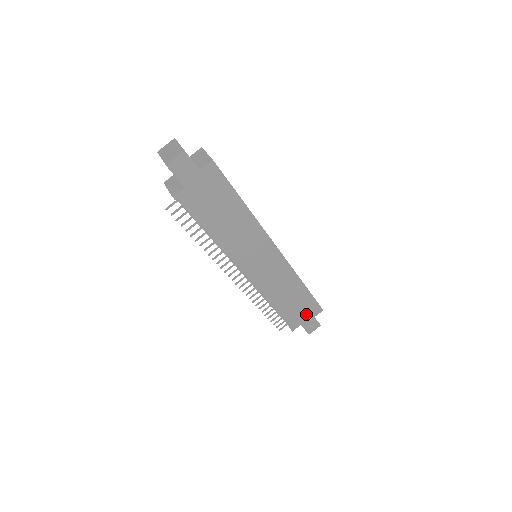
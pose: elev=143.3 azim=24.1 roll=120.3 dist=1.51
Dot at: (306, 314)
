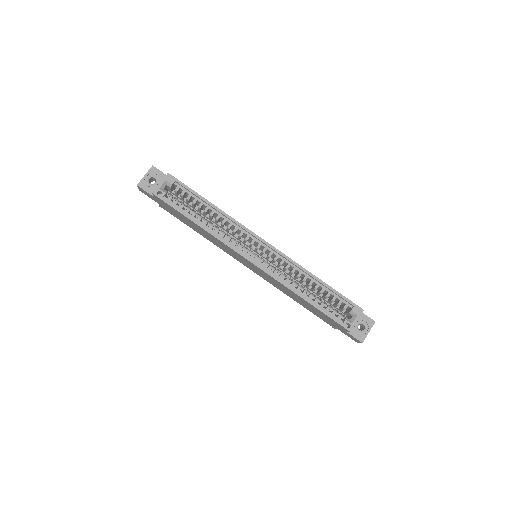
Dot at: (334, 324)
